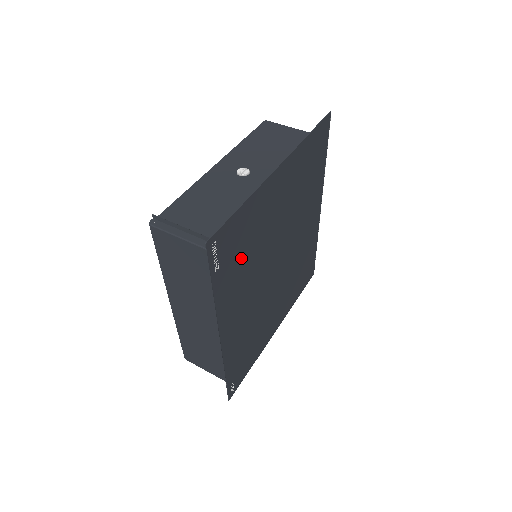
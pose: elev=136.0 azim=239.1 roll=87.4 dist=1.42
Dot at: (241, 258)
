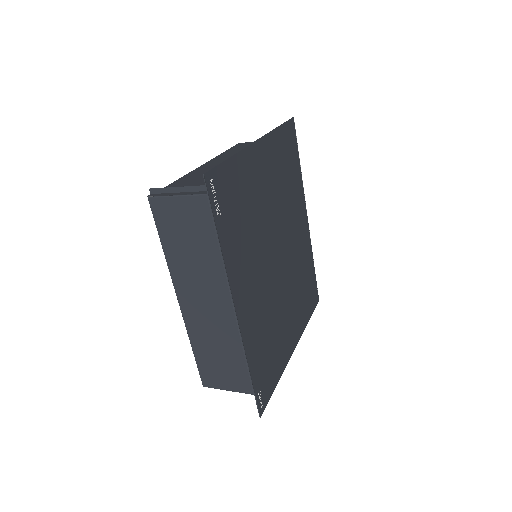
Dot at: (240, 220)
